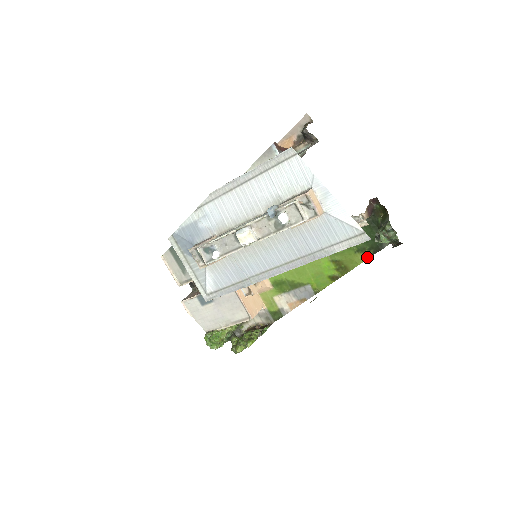
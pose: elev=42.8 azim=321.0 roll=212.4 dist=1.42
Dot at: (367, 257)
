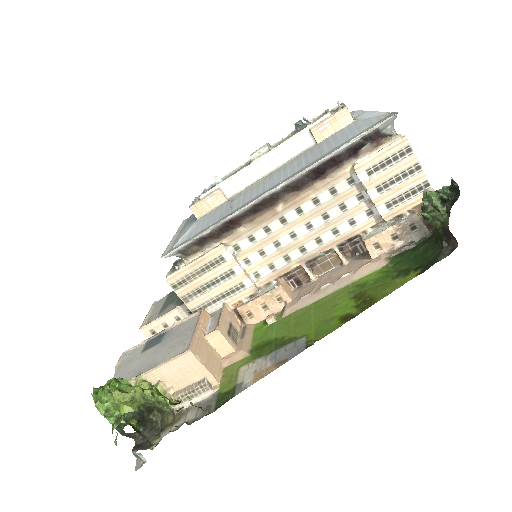
Dot at: (410, 278)
